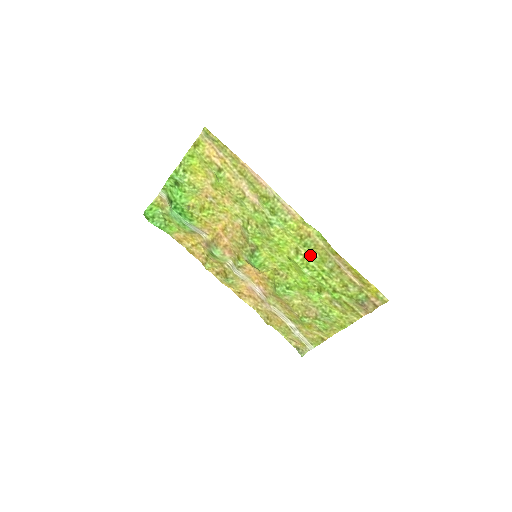
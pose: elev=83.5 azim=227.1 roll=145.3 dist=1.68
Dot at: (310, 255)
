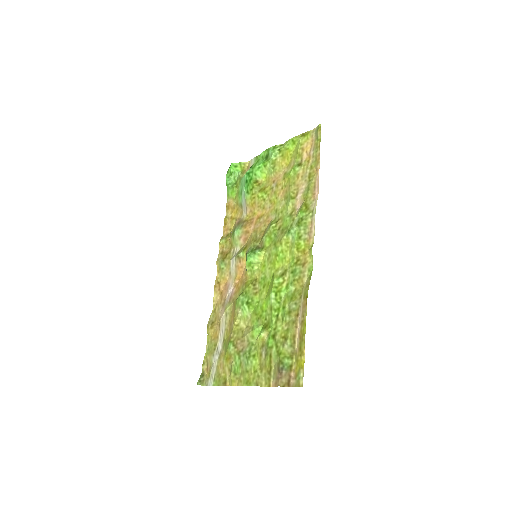
Dot at: (289, 285)
